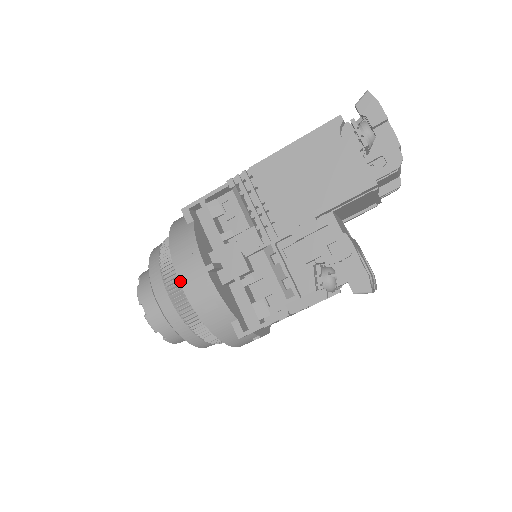
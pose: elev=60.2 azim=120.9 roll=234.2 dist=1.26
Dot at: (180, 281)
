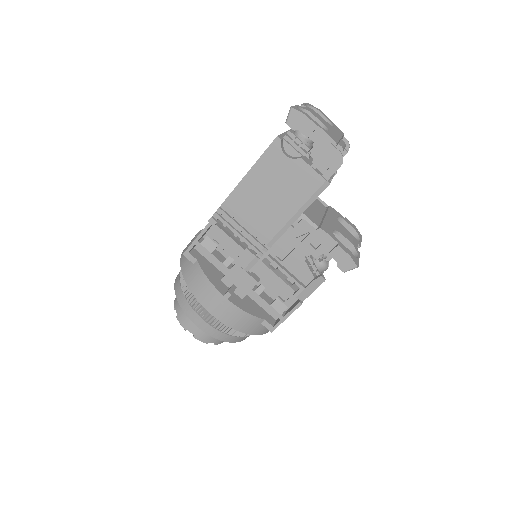
Dot at: (210, 312)
